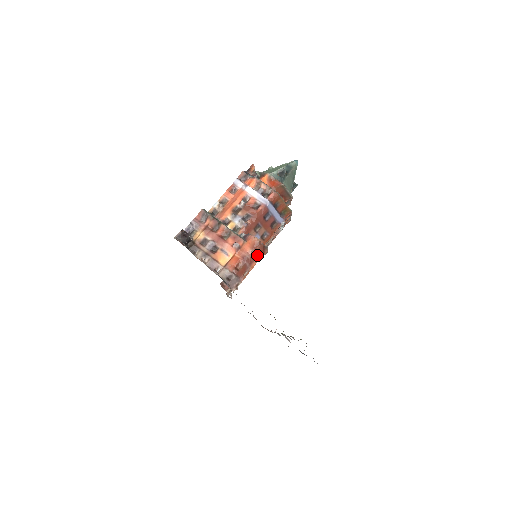
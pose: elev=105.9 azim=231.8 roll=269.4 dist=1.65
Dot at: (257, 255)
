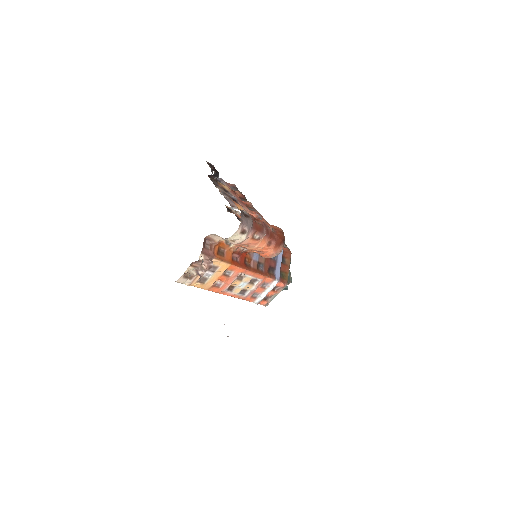
Dot at: (274, 238)
